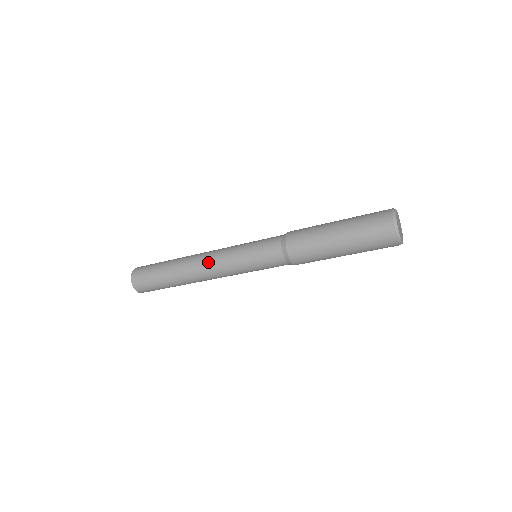
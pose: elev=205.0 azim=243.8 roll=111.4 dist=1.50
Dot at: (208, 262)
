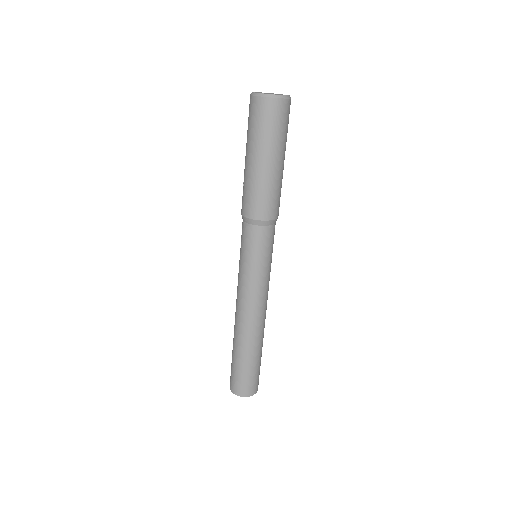
Dot at: (239, 306)
